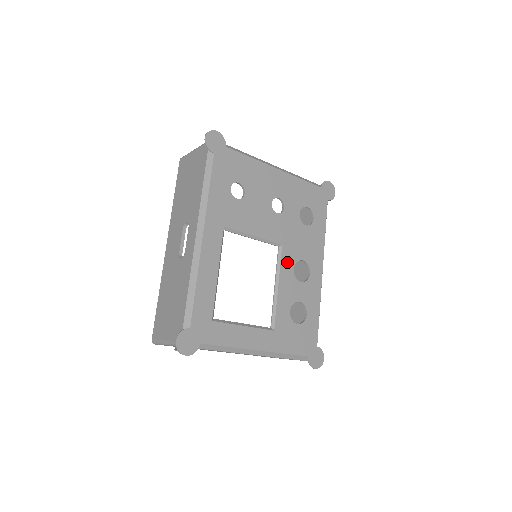
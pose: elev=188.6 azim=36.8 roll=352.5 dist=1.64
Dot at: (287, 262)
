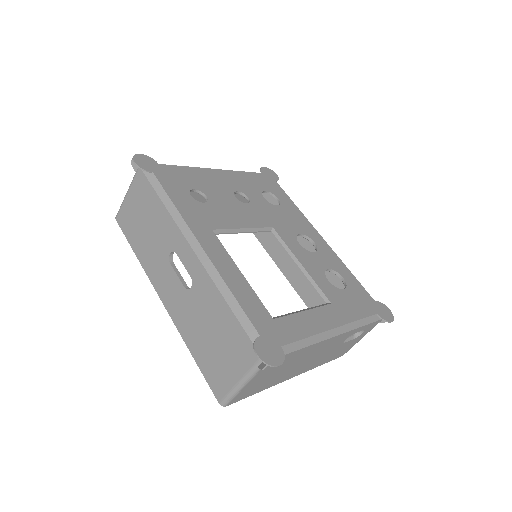
Dot at: (289, 240)
